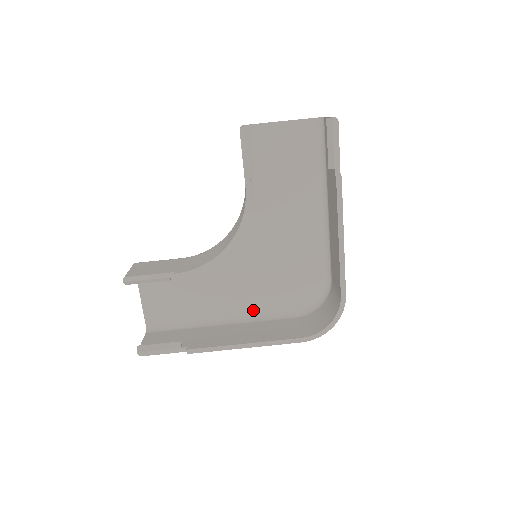
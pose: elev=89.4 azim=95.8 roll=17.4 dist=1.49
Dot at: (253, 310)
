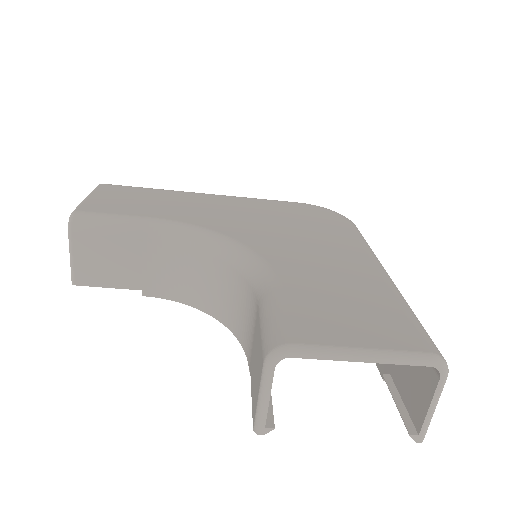
Dot at: occluded
